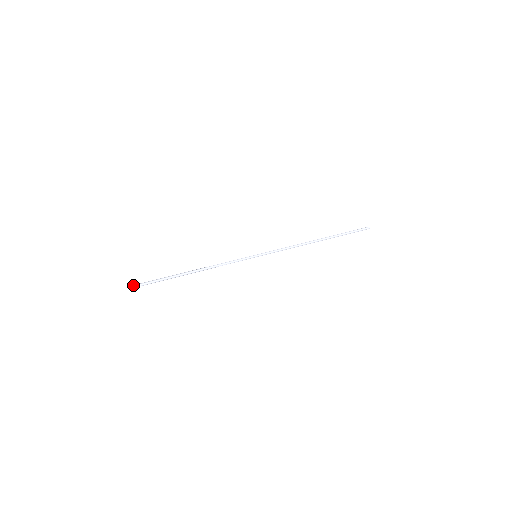
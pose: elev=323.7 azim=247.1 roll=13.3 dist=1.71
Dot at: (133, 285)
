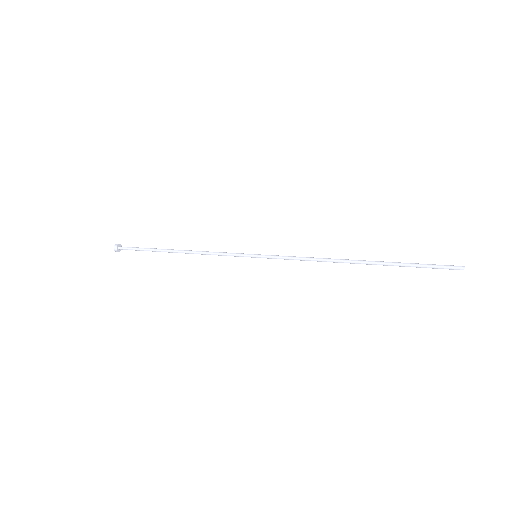
Dot at: (117, 245)
